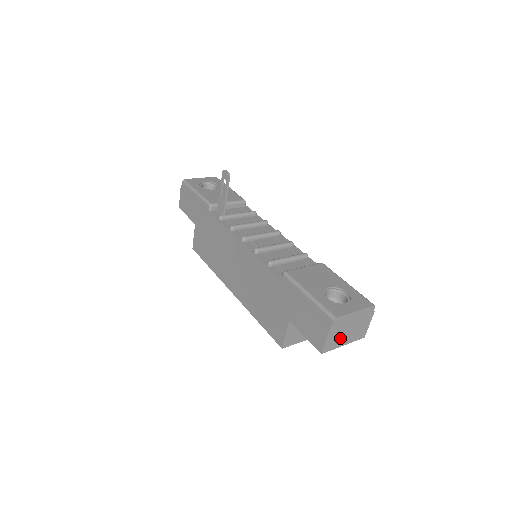
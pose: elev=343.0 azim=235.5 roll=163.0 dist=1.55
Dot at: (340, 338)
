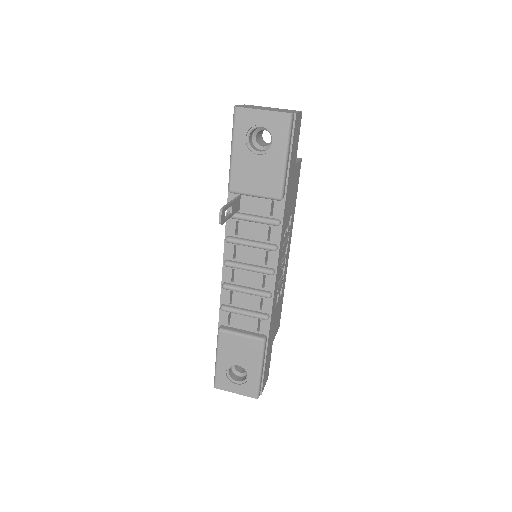
Dot at: occluded
